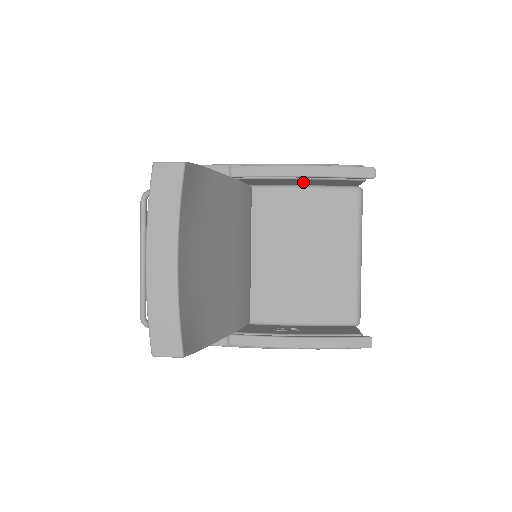
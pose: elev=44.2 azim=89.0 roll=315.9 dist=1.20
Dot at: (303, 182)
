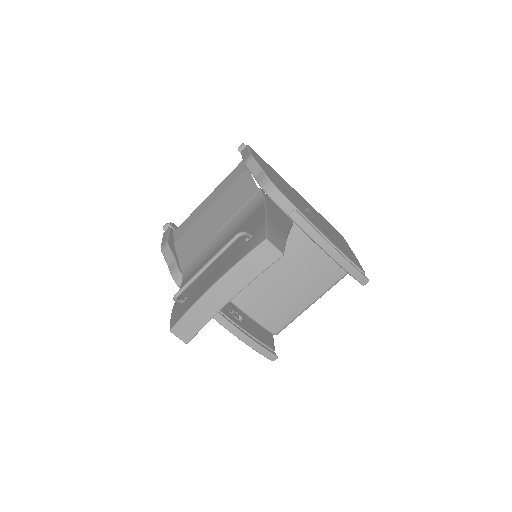
Dot at: occluded
